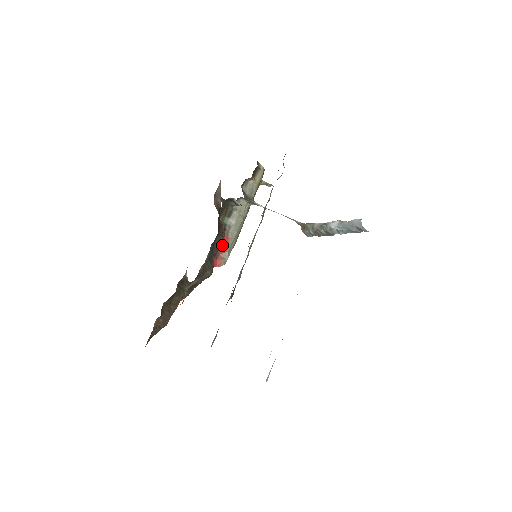
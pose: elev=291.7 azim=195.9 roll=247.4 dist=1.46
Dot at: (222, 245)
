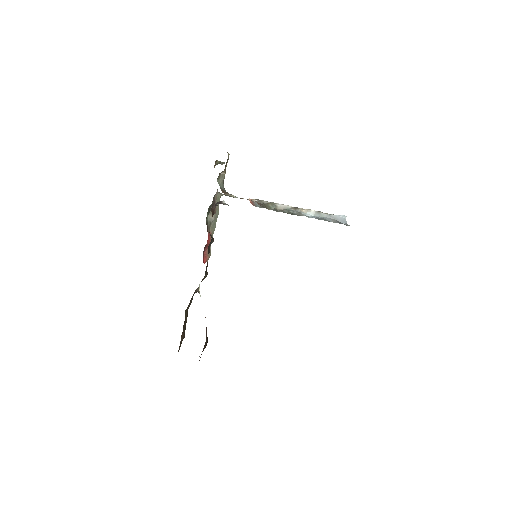
Dot at: (207, 243)
